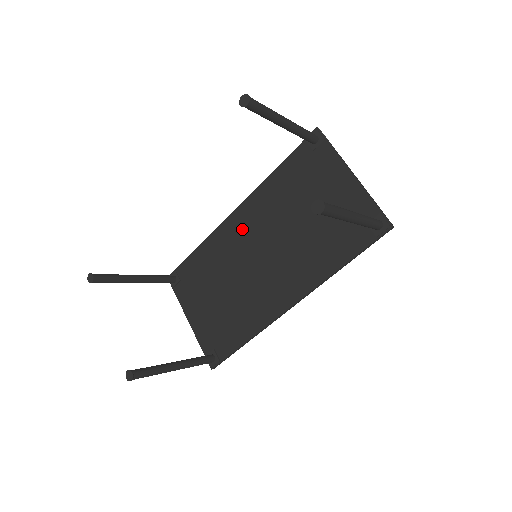
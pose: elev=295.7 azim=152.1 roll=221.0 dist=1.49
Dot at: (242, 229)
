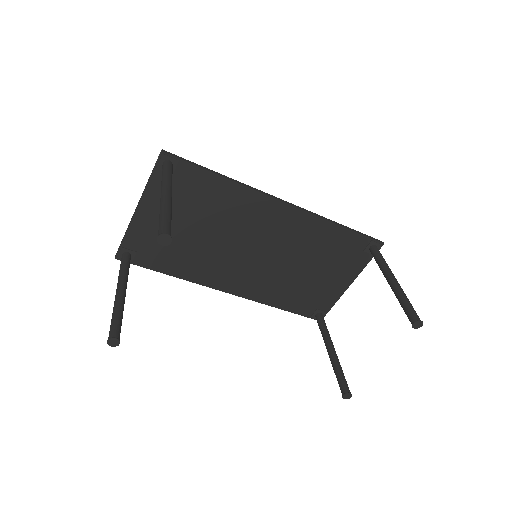
Dot at: (271, 221)
